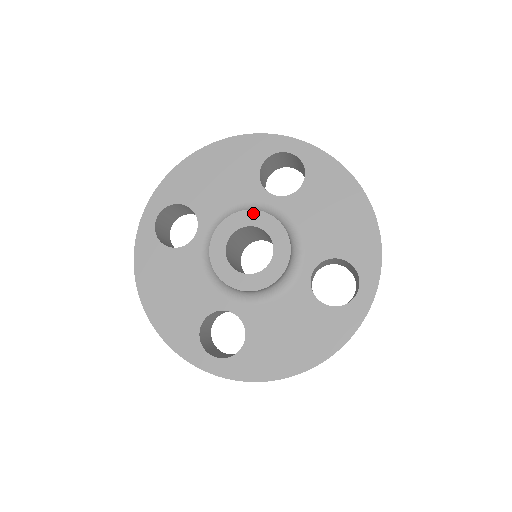
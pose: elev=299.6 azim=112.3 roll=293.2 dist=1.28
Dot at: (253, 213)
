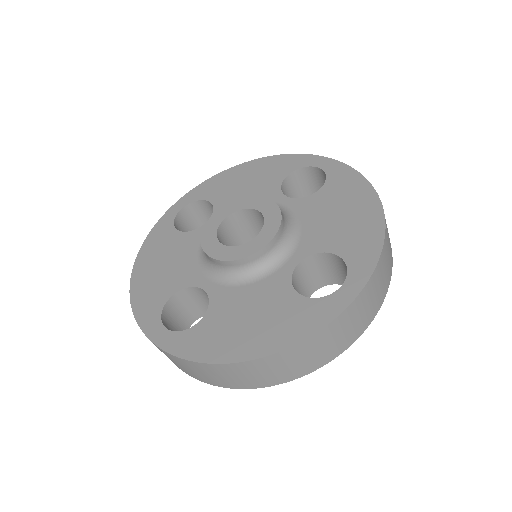
Dot at: (257, 199)
